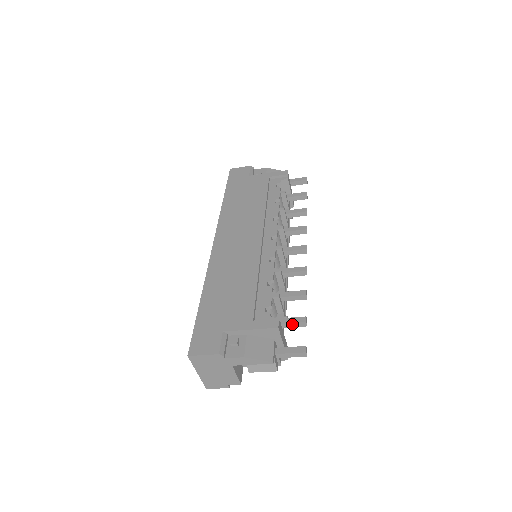
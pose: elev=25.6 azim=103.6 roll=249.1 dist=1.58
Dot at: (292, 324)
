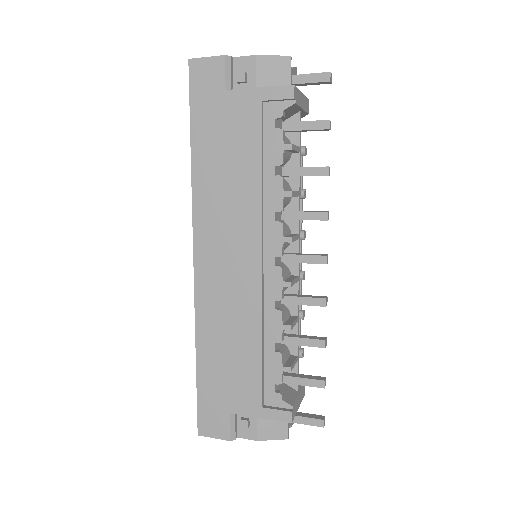
Dot at: (308, 385)
